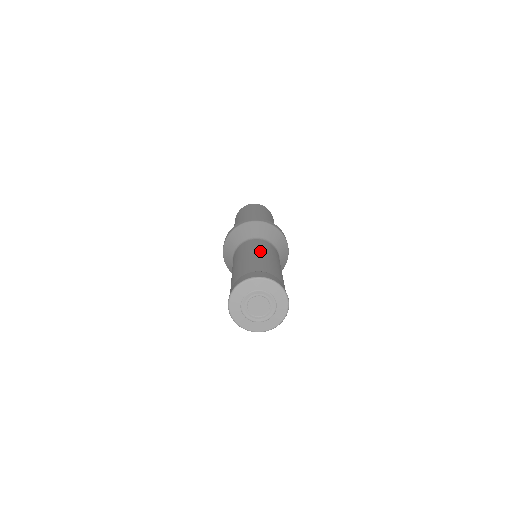
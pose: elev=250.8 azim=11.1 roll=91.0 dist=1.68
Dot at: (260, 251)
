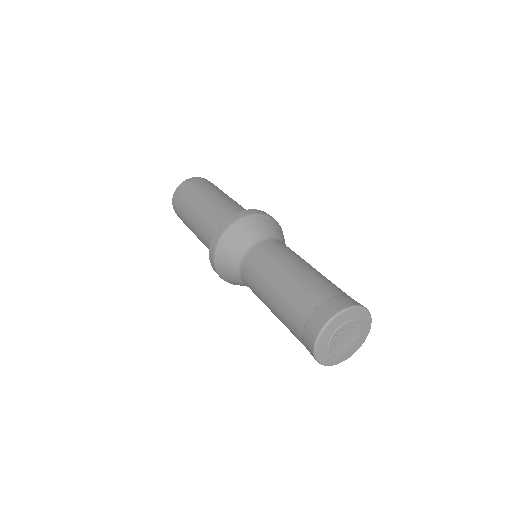
Dot at: (294, 261)
